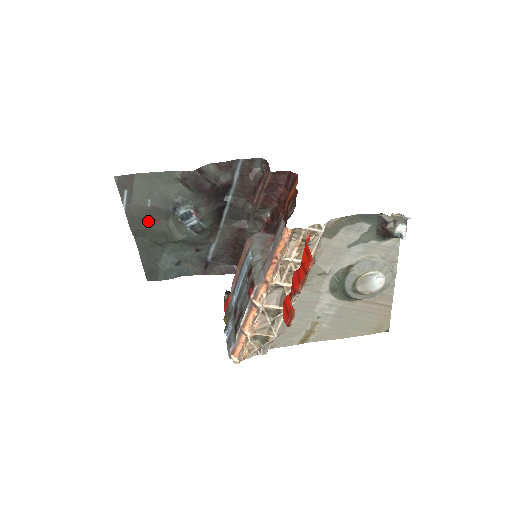
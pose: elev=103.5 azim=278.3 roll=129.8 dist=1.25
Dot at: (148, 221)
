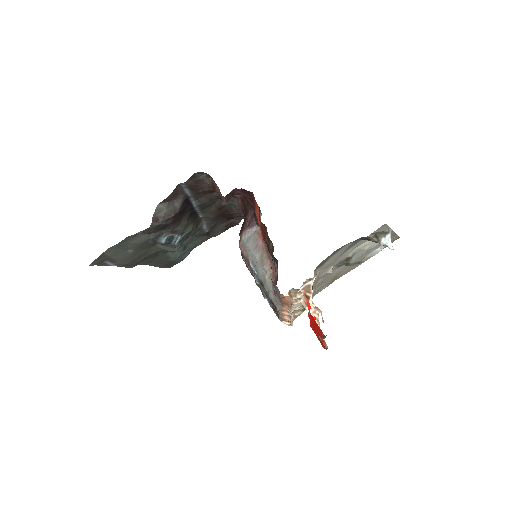
Dot at: (140, 256)
